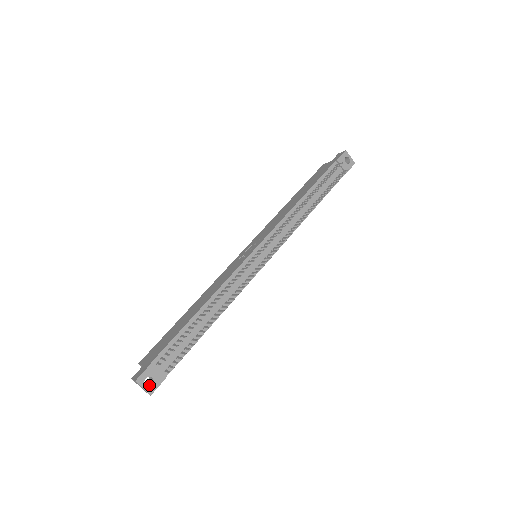
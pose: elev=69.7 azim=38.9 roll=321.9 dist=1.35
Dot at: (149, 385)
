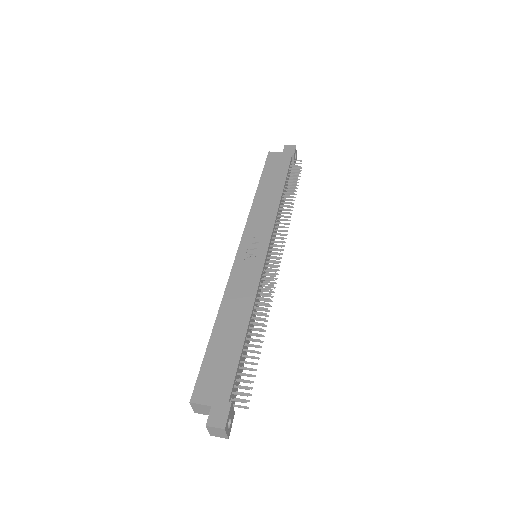
Dot at: occluded
